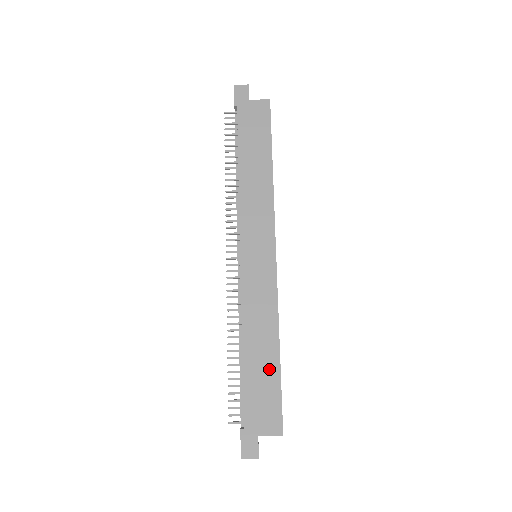
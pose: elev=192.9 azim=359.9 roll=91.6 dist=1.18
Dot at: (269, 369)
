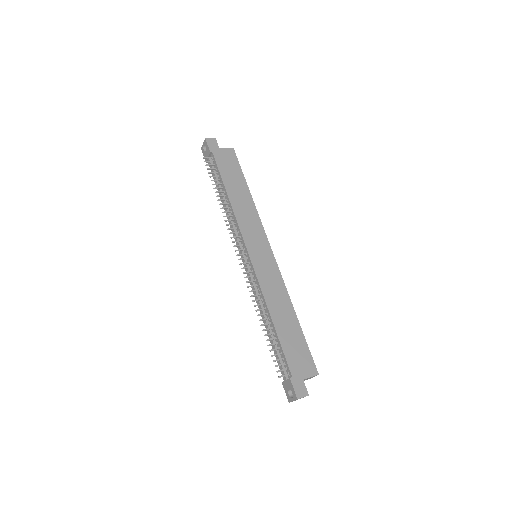
Dot at: (294, 331)
